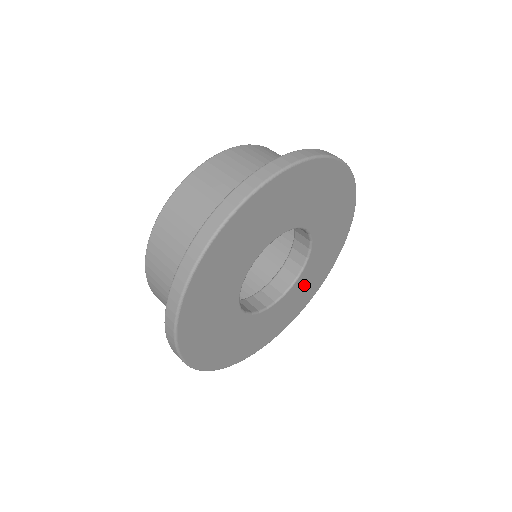
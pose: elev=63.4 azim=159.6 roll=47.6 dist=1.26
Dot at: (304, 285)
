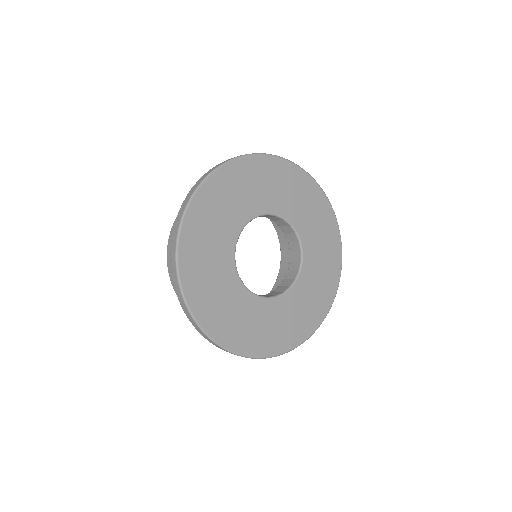
Dot at: (306, 296)
